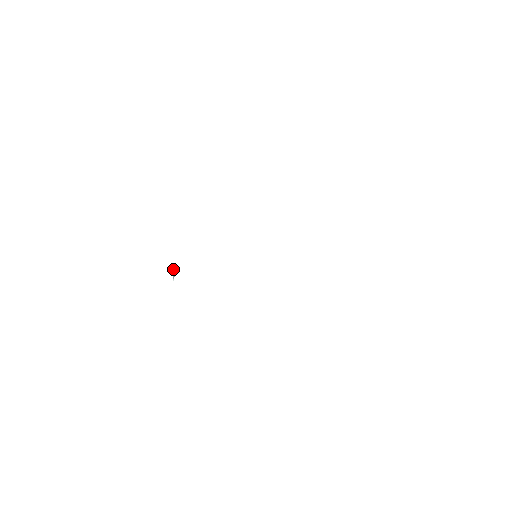
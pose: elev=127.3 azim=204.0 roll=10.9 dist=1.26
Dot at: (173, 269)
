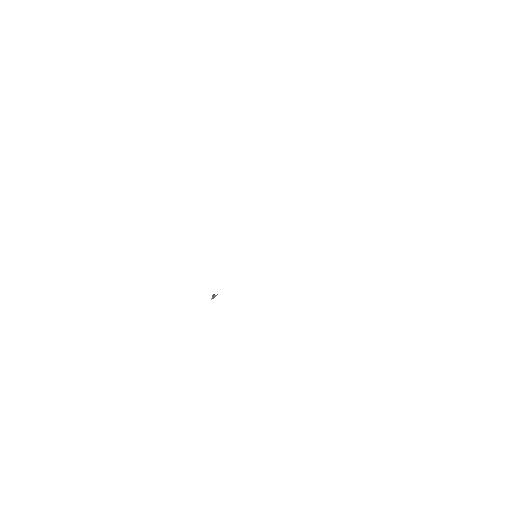
Dot at: occluded
